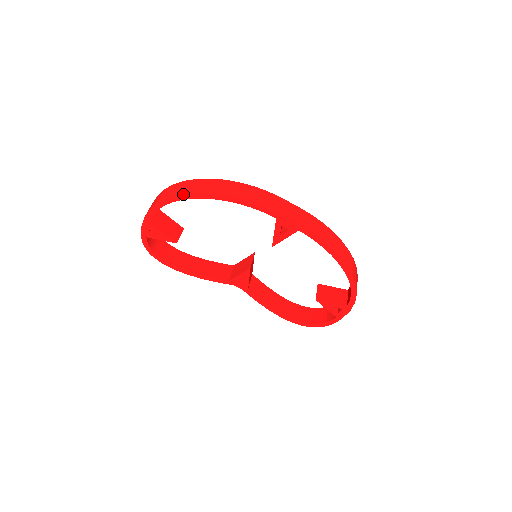
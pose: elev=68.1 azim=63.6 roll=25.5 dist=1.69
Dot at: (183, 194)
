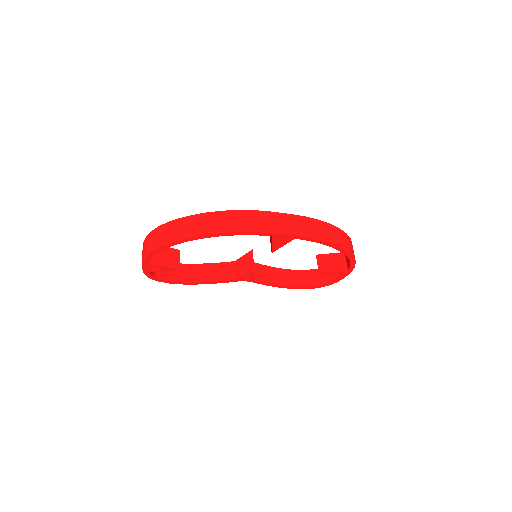
Dot at: (177, 241)
